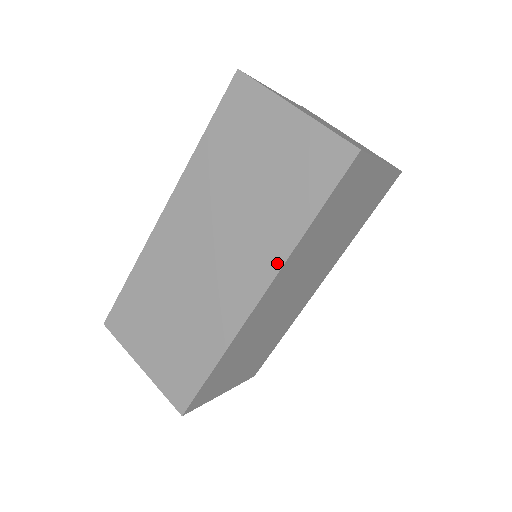
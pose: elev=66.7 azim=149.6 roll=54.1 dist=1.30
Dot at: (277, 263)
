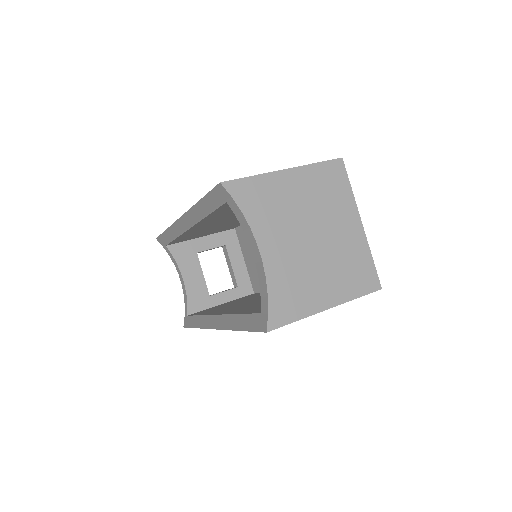
Dot at: occluded
